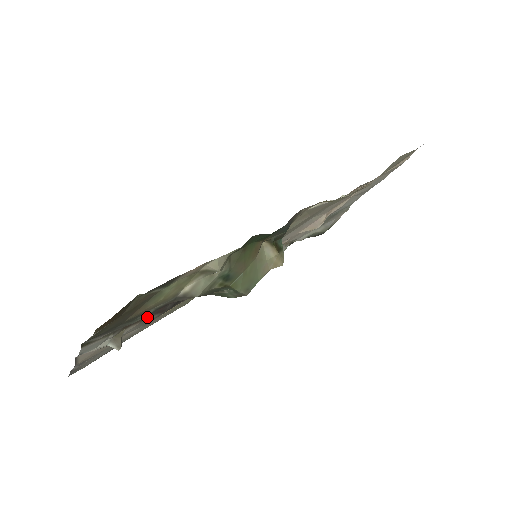
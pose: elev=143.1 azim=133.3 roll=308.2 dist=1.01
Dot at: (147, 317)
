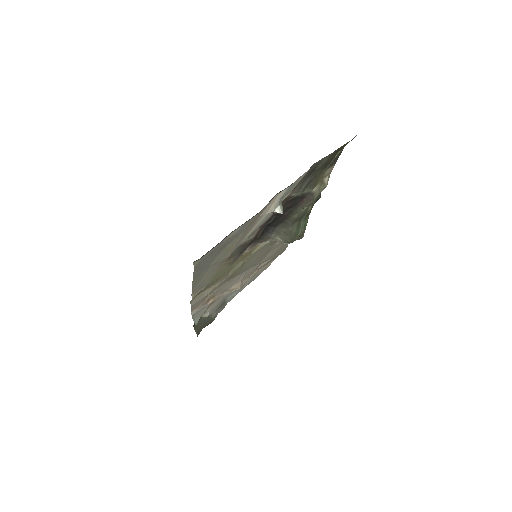
Dot at: (263, 224)
